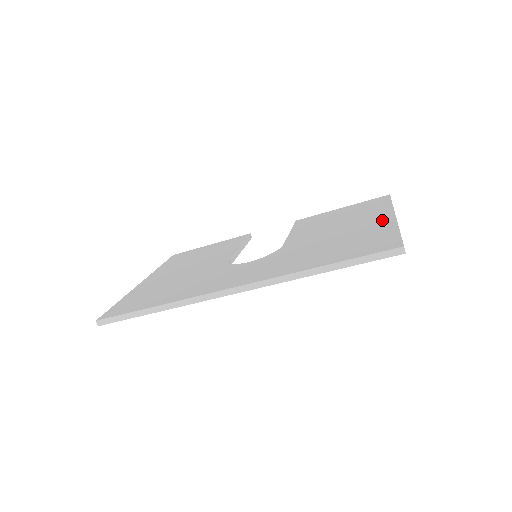
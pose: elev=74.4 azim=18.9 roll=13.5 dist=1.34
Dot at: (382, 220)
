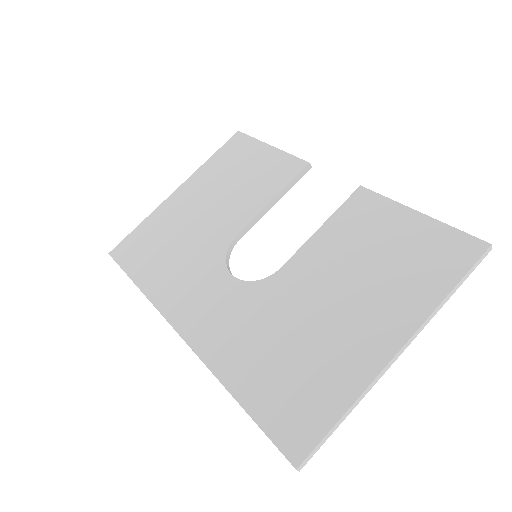
Dot at: (375, 347)
